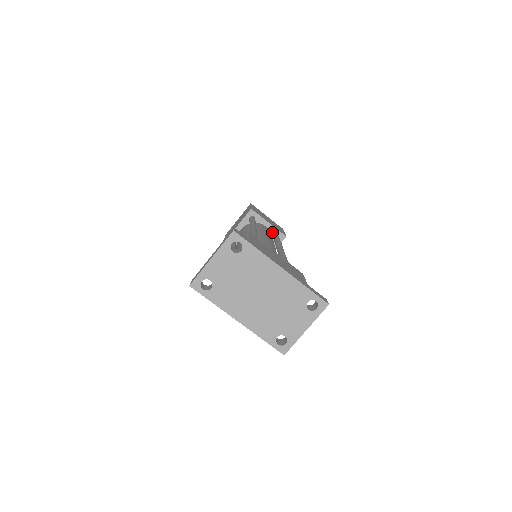
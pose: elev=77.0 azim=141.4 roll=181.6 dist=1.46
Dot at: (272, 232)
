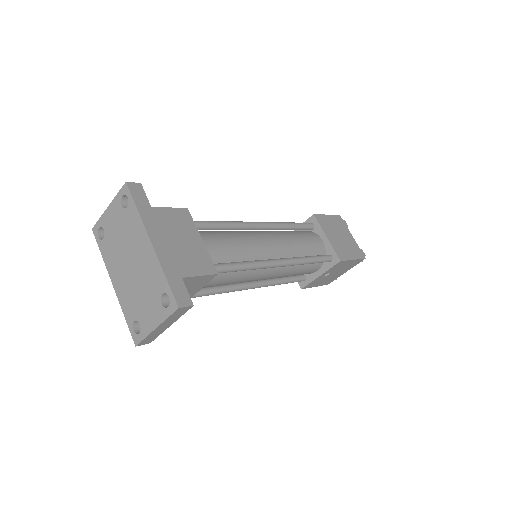
Dot at: (327, 249)
